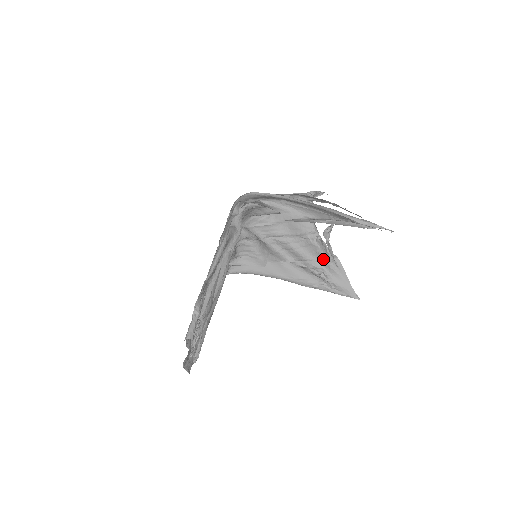
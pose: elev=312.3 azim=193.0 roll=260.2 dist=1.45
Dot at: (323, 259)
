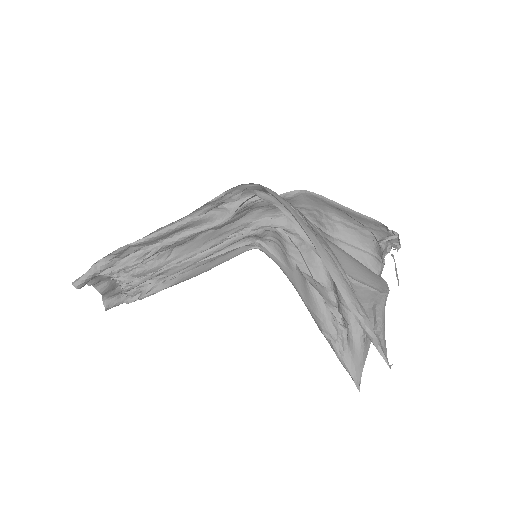
Dot at: occluded
